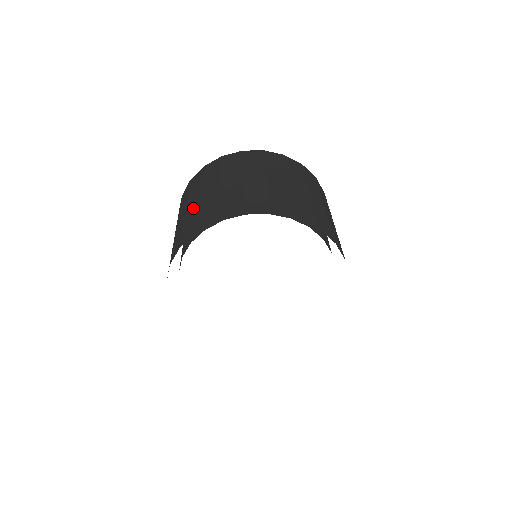
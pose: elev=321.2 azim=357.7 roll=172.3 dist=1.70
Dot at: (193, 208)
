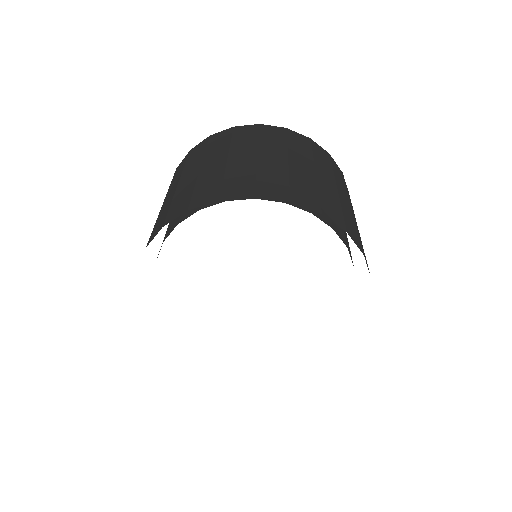
Dot at: (214, 169)
